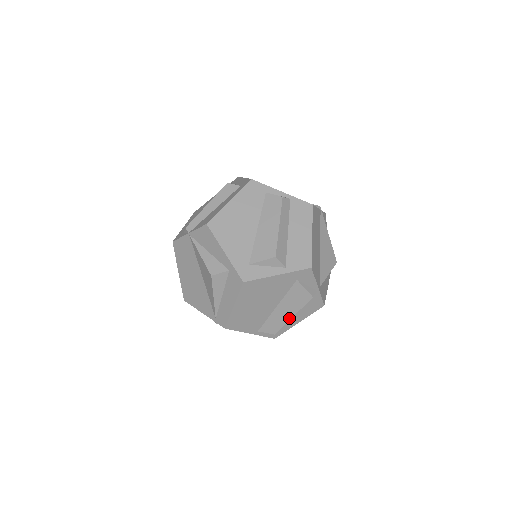
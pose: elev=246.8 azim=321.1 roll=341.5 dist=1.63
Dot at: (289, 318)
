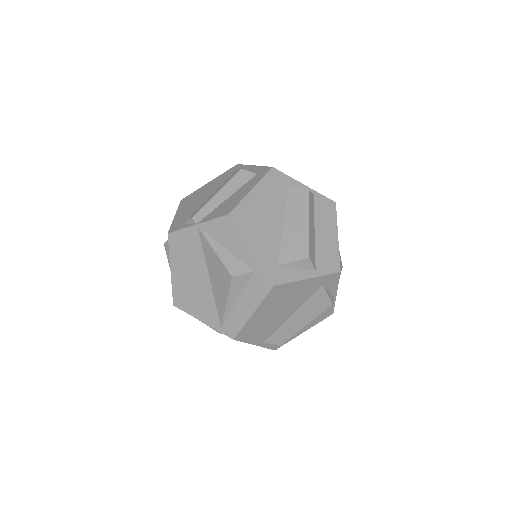
Dot at: (301, 327)
